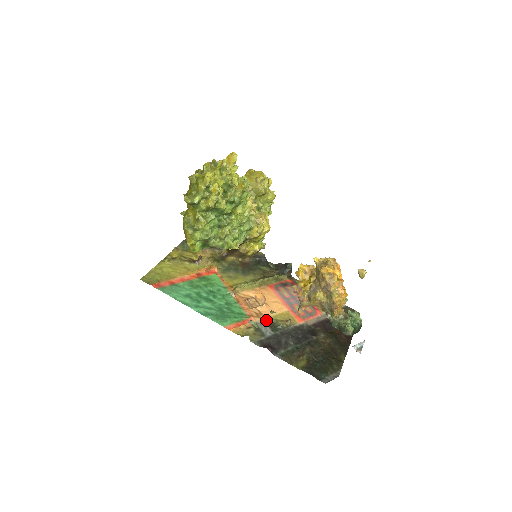
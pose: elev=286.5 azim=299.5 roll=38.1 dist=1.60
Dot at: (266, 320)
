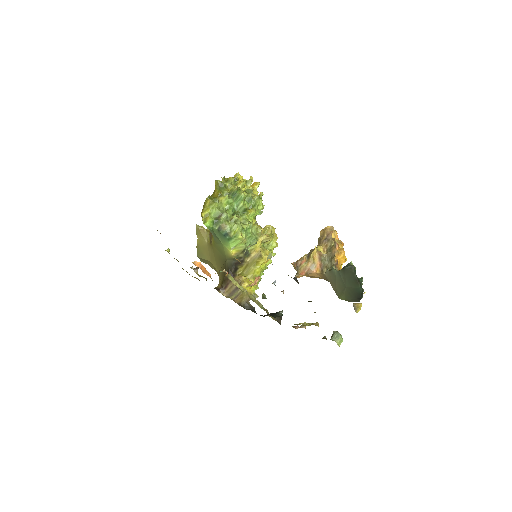
Dot at: occluded
